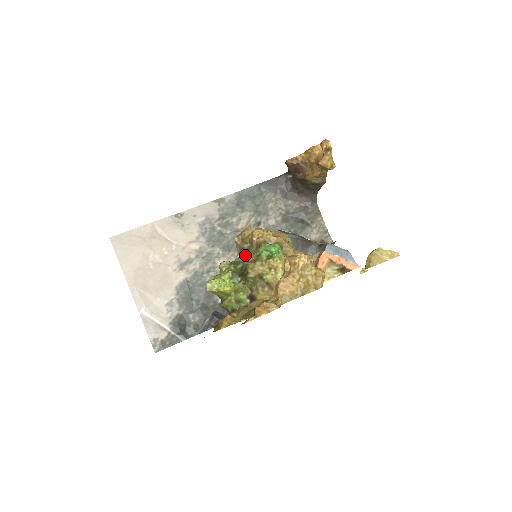
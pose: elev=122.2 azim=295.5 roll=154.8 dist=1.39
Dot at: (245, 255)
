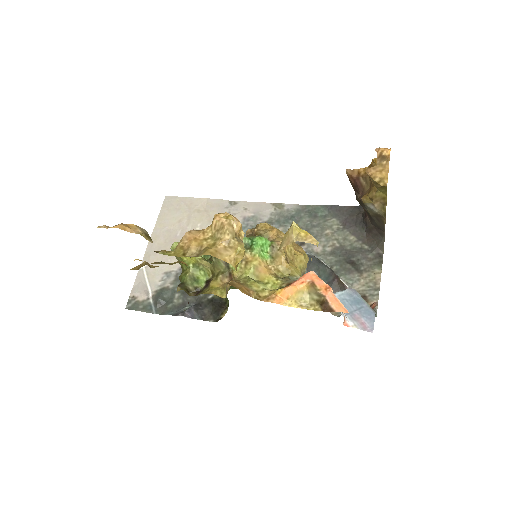
Dot at: occluded
